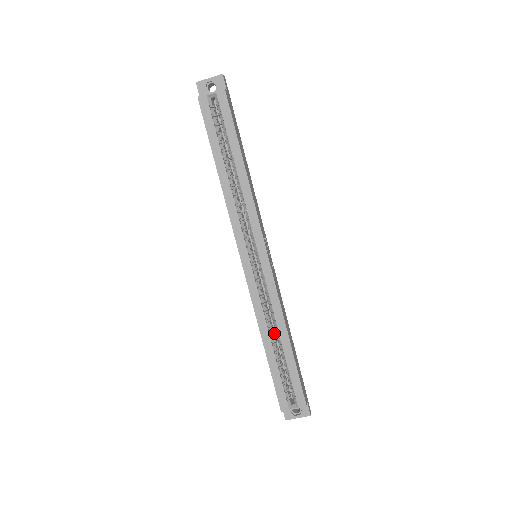
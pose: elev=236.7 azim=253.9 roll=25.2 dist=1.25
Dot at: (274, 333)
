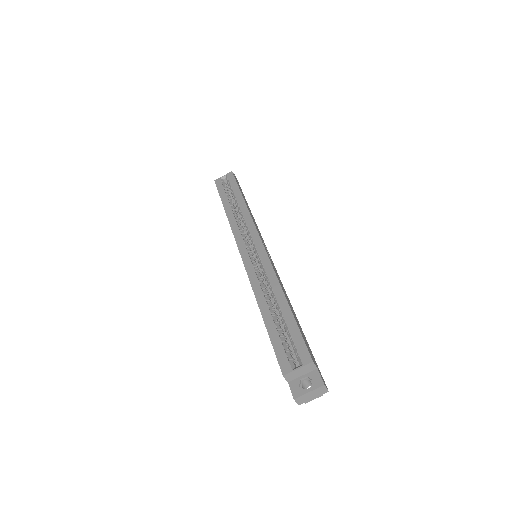
Dot at: (273, 305)
